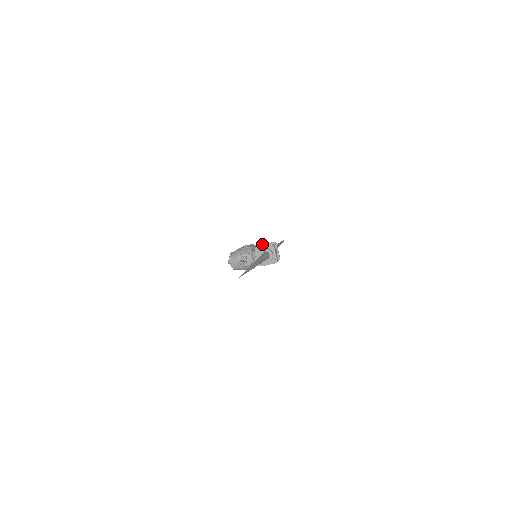
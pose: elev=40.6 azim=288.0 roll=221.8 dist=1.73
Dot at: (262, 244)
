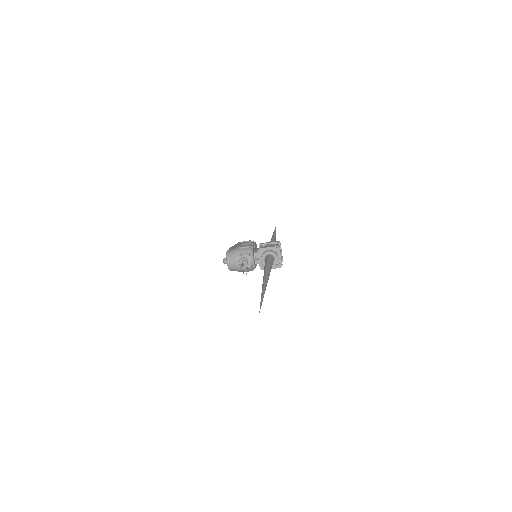
Dot at: (264, 243)
